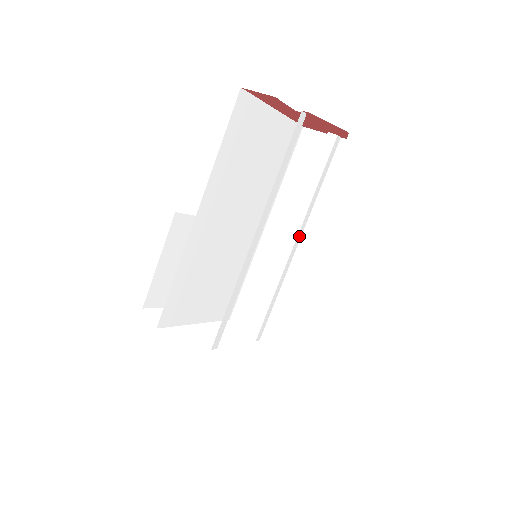
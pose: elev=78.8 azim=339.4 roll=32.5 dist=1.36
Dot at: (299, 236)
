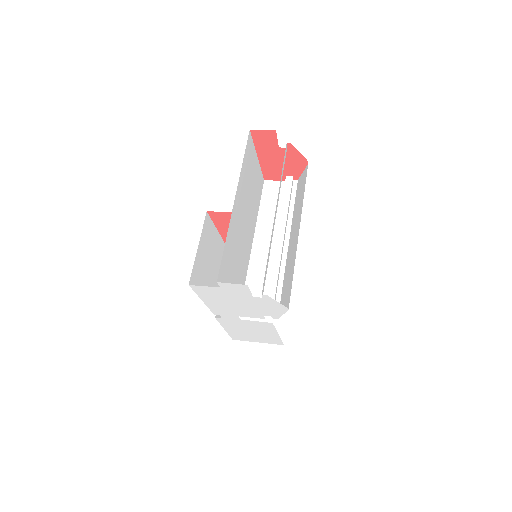
Dot at: (284, 238)
